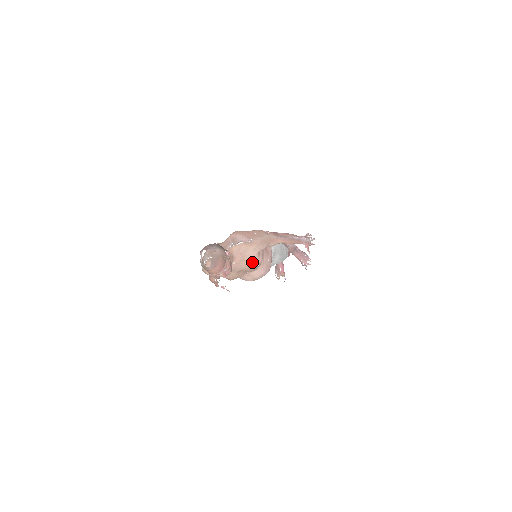
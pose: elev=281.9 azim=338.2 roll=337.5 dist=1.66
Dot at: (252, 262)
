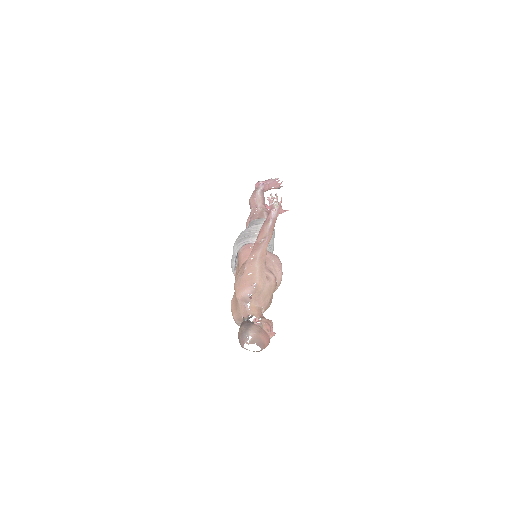
Dot at: (271, 288)
